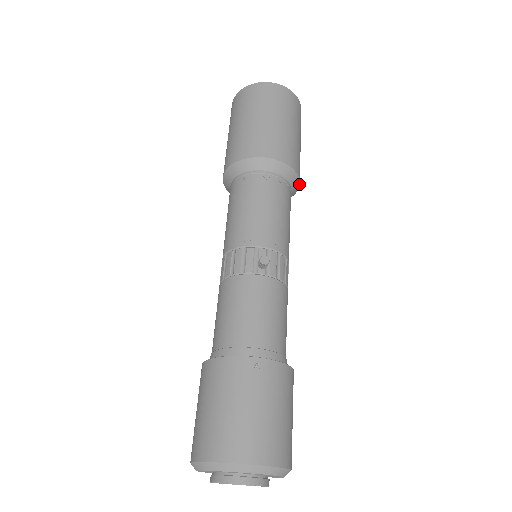
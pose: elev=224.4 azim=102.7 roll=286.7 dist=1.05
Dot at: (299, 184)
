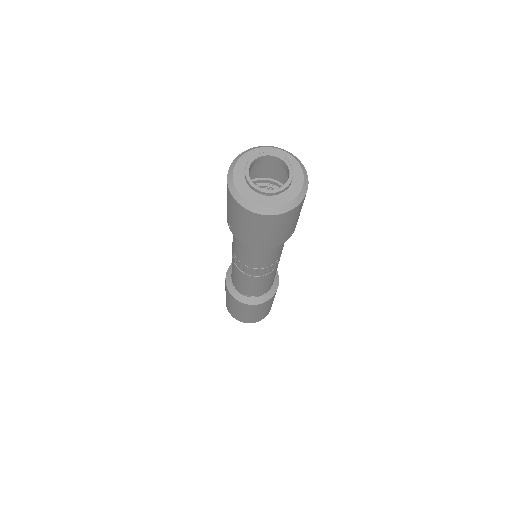
Dot at: (278, 276)
